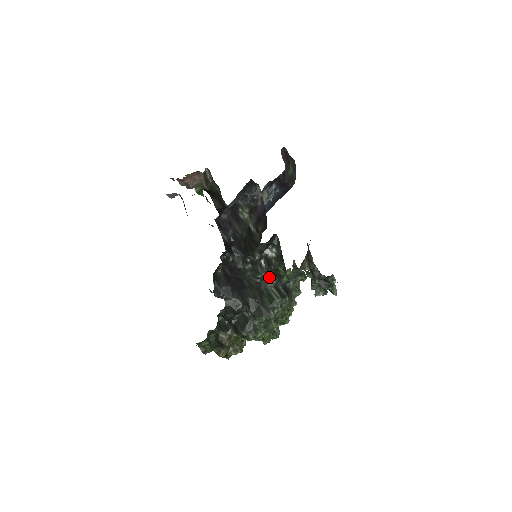
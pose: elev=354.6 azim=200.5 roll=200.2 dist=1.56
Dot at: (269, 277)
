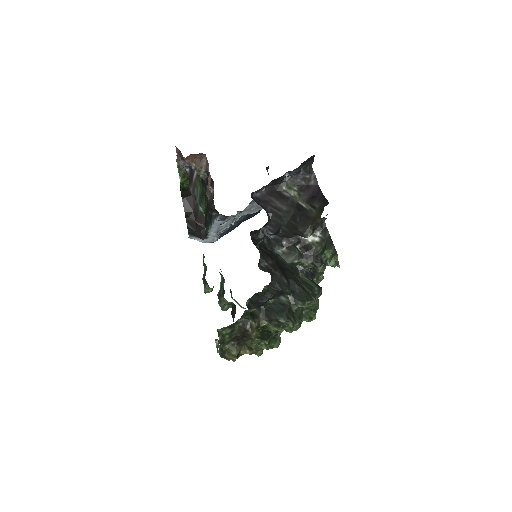
Dot at: (306, 264)
